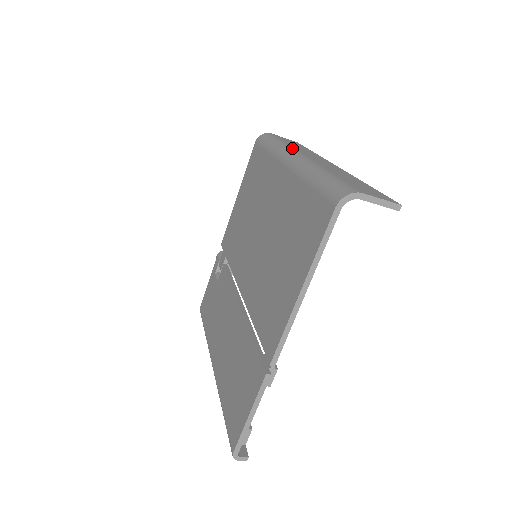
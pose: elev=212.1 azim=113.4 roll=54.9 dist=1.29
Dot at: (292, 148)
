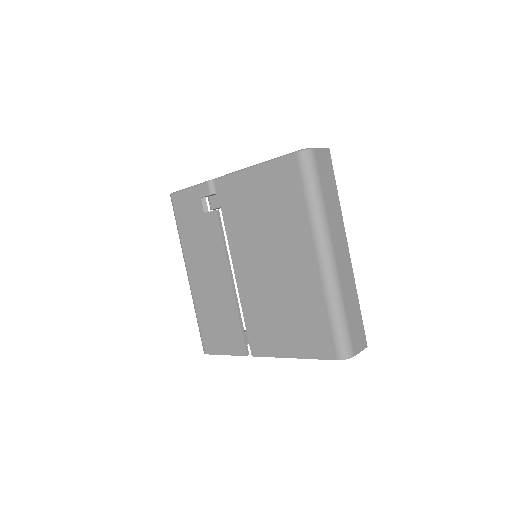
Dot at: (328, 229)
